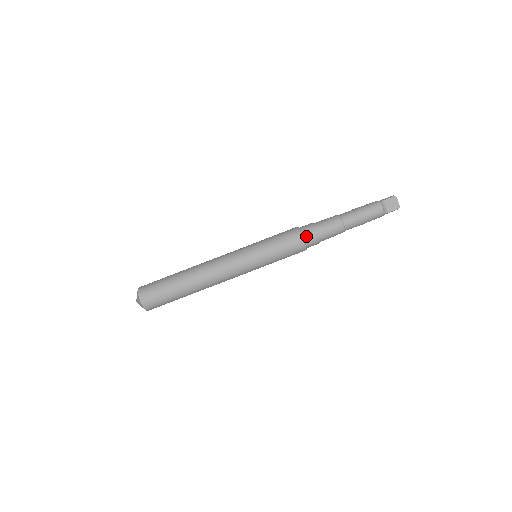
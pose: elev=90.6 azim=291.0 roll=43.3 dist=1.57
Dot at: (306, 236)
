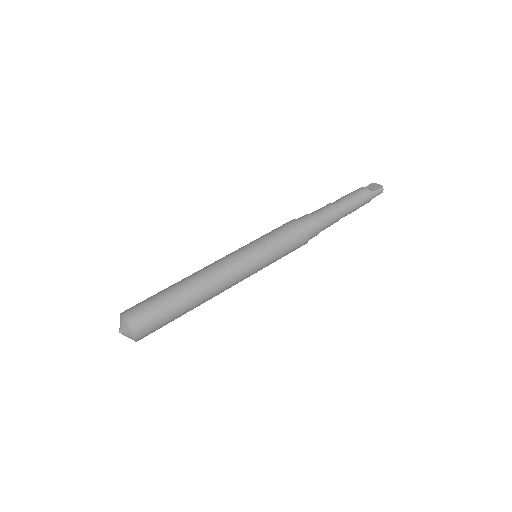
Dot at: (300, 219)
